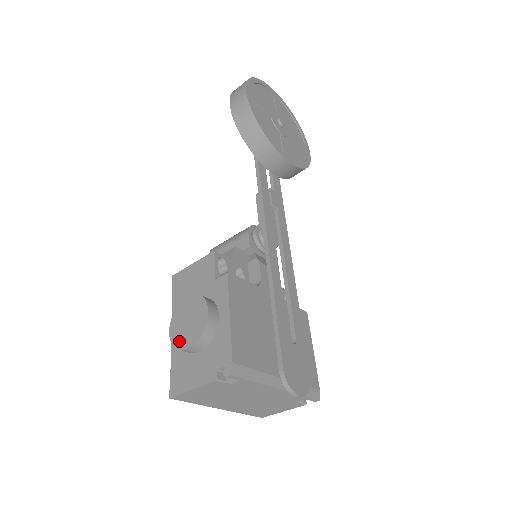
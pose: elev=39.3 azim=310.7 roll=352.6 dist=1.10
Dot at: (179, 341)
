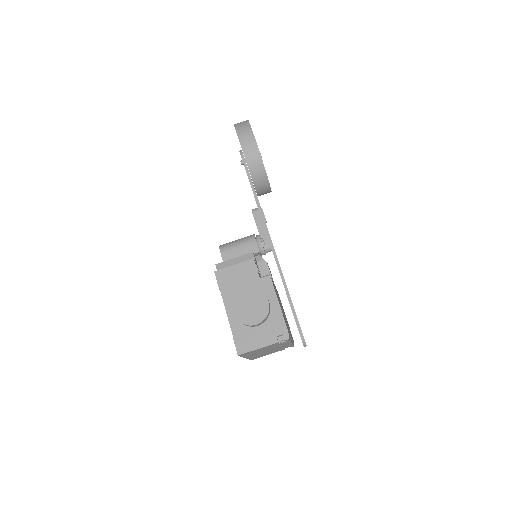
Dot at: (246, 320)
